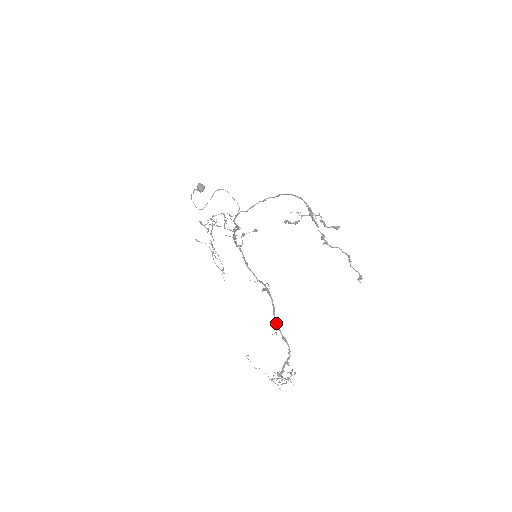
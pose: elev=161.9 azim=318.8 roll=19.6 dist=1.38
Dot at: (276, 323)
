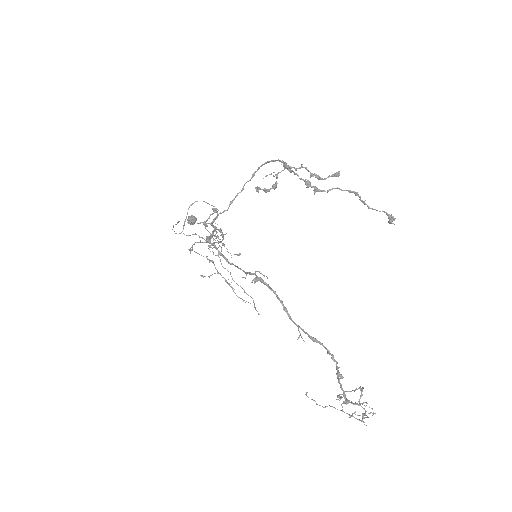
Dot at: (293, 321)
